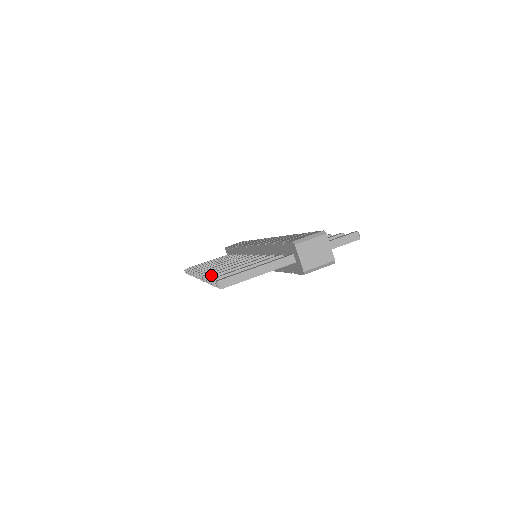
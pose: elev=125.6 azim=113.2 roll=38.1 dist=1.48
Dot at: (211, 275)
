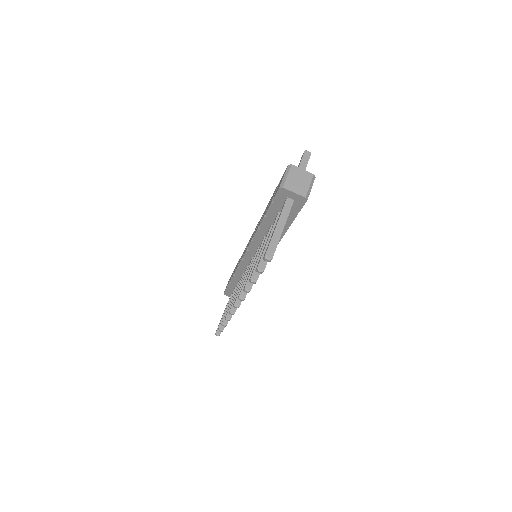
Dot at: occluded
